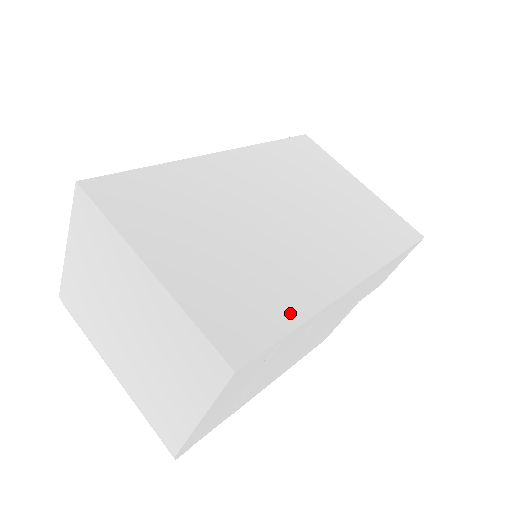
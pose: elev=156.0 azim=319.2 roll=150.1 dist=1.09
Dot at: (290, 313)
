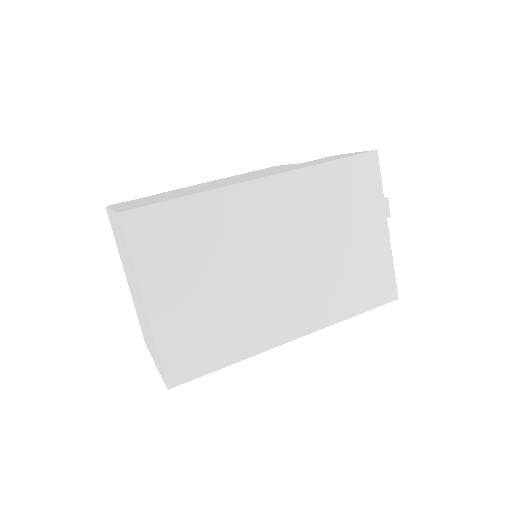
Dot at: (228, 355)
